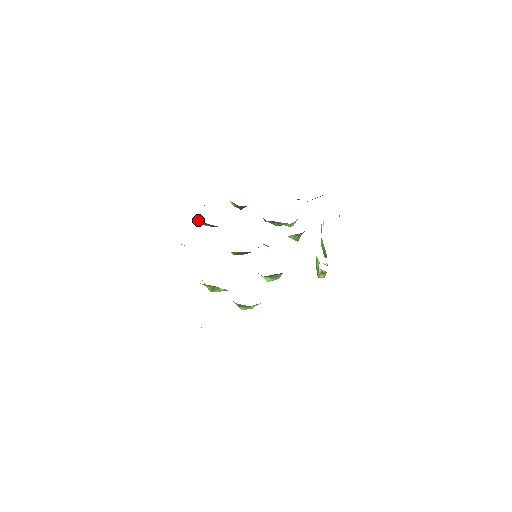
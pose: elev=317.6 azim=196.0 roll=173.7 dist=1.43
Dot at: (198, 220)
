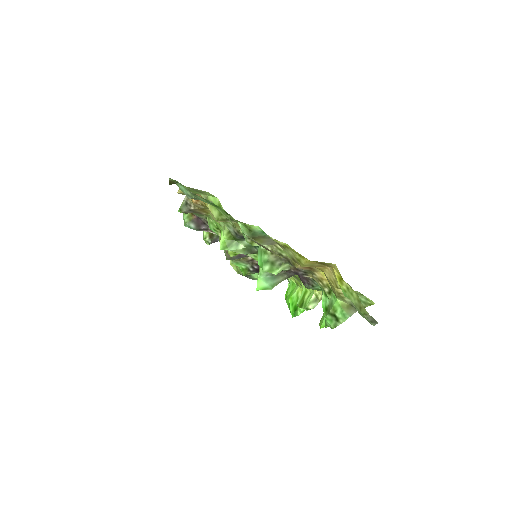
Dot at: occluded
